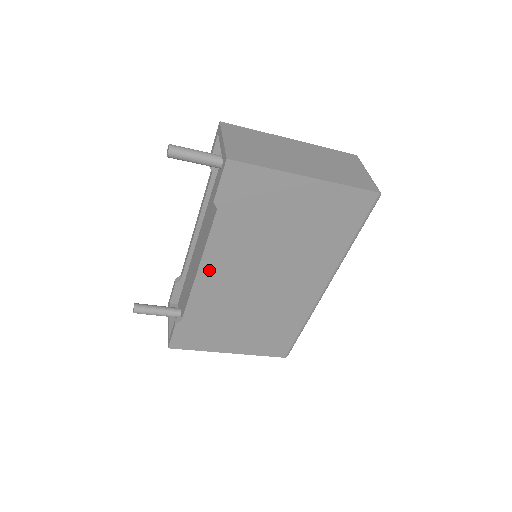
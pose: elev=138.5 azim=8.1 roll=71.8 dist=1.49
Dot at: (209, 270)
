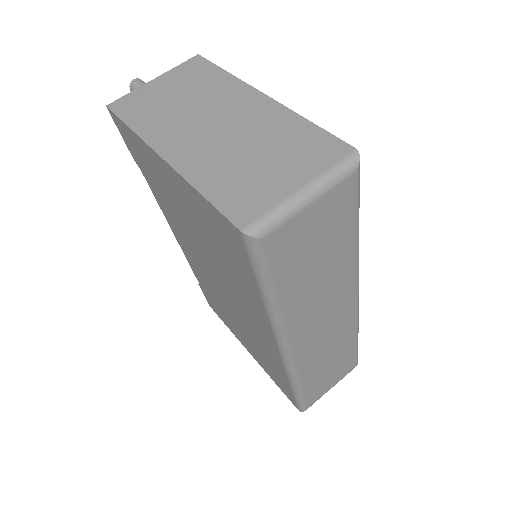
Dot at: (181, 241)
